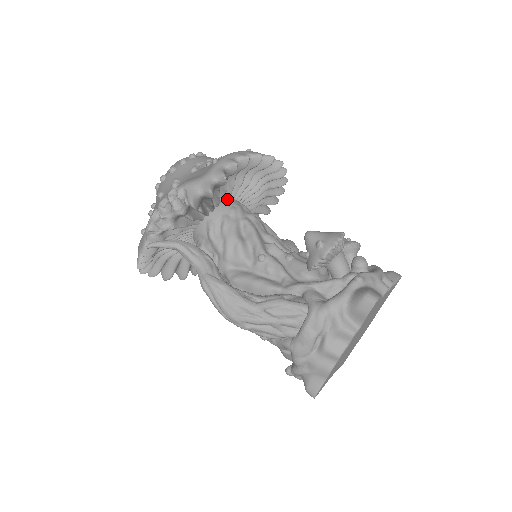
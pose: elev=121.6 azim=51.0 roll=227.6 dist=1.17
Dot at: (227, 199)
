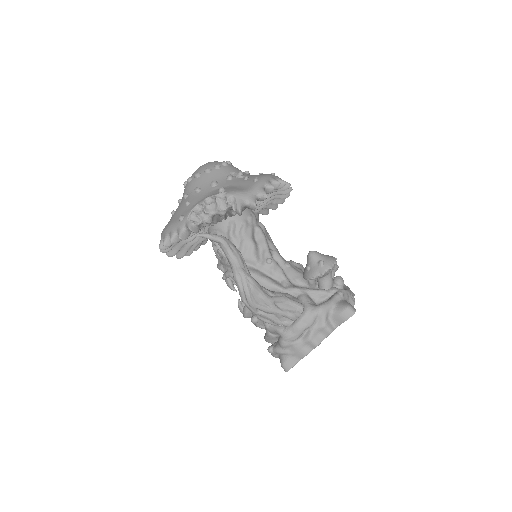
Dot at: occluded
